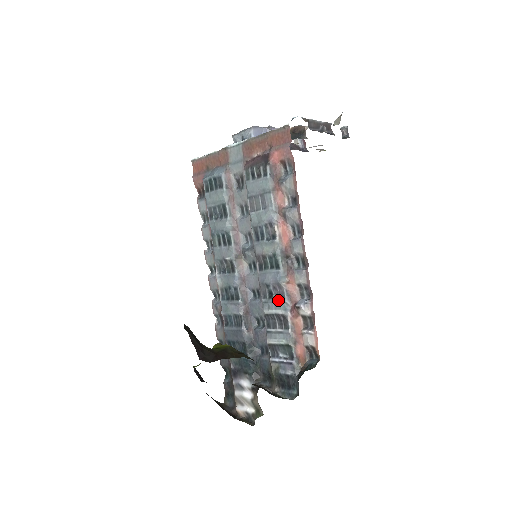
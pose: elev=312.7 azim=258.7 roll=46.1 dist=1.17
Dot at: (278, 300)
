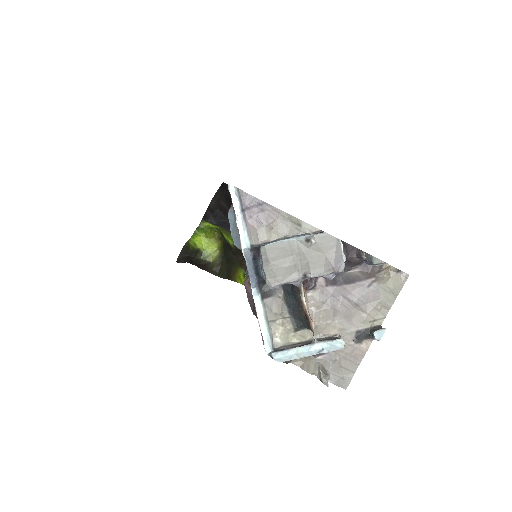
Dot at: occluded
